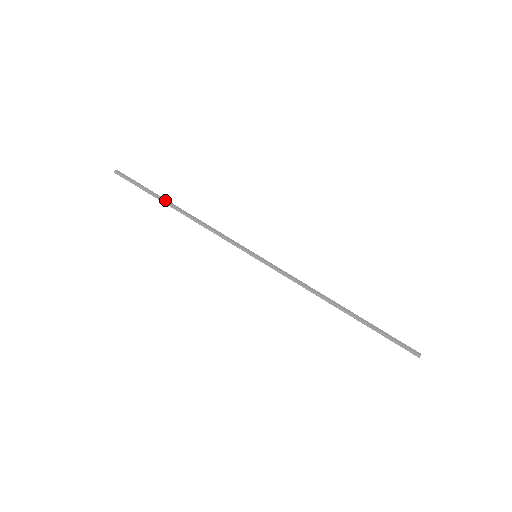
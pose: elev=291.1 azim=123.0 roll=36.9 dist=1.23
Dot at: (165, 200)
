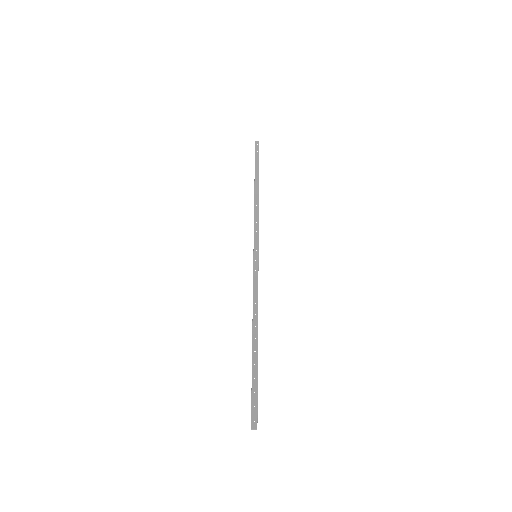
Dot at: (256, 178)
